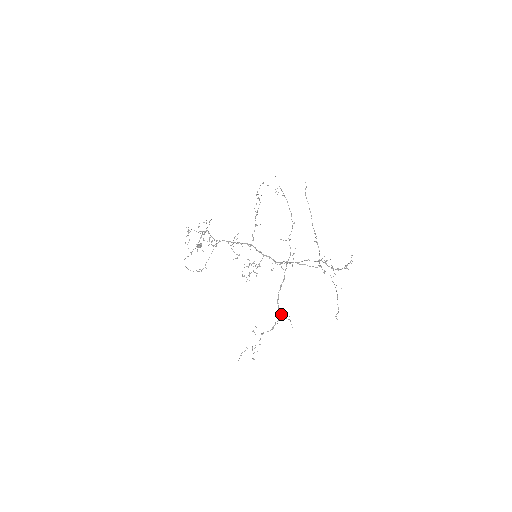
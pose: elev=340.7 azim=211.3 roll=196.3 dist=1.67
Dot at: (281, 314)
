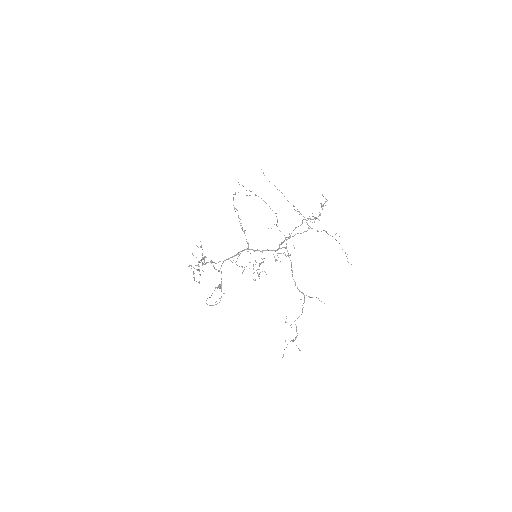
Dot at: (304, 295)
